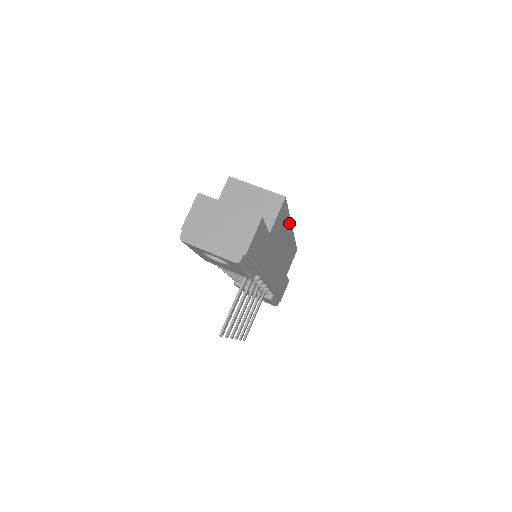
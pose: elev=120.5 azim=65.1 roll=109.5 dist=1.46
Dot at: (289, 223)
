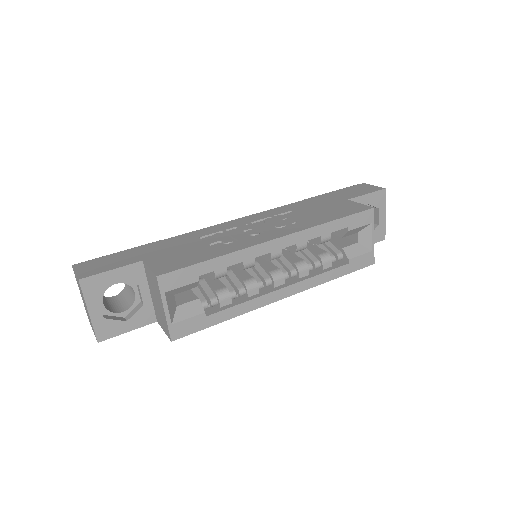
Dot at: (249, 309)
